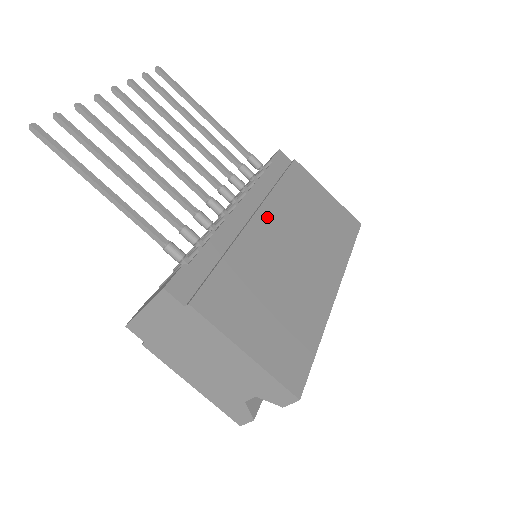
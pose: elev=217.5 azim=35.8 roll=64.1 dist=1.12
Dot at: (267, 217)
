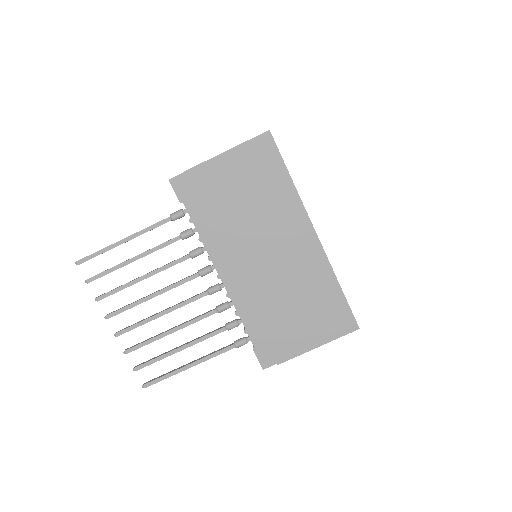
Dot at: (237, 260)
